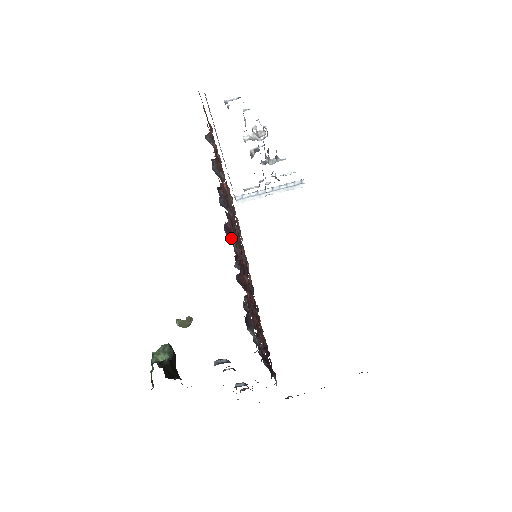
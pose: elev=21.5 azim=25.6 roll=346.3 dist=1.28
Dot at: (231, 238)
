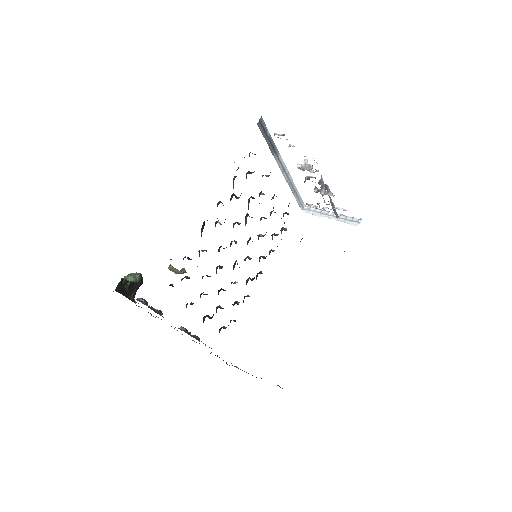
Dot at: occluded
